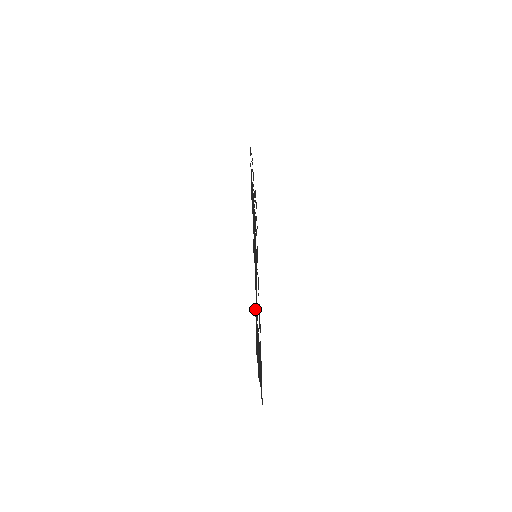
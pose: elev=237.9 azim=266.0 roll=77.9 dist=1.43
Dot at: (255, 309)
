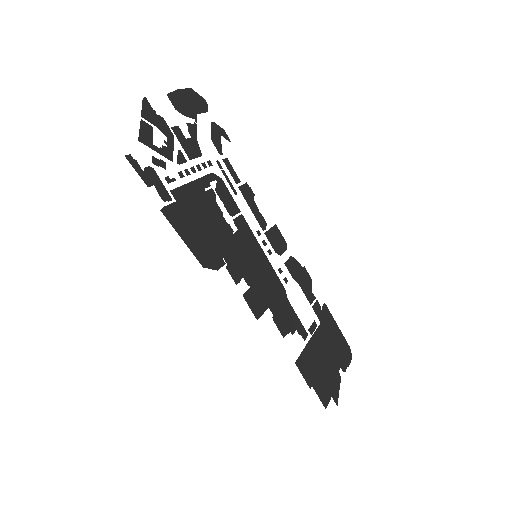
Dot at: (298, 368)
